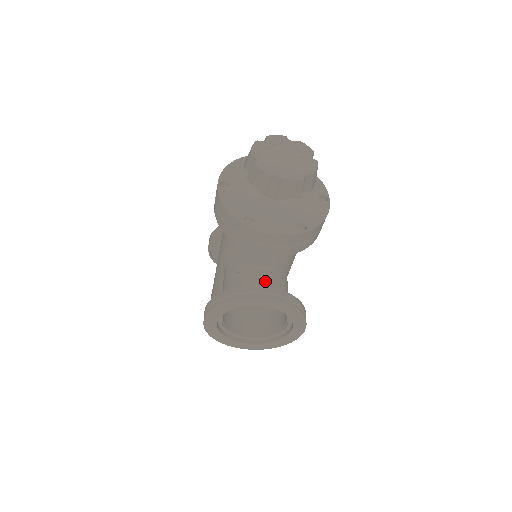
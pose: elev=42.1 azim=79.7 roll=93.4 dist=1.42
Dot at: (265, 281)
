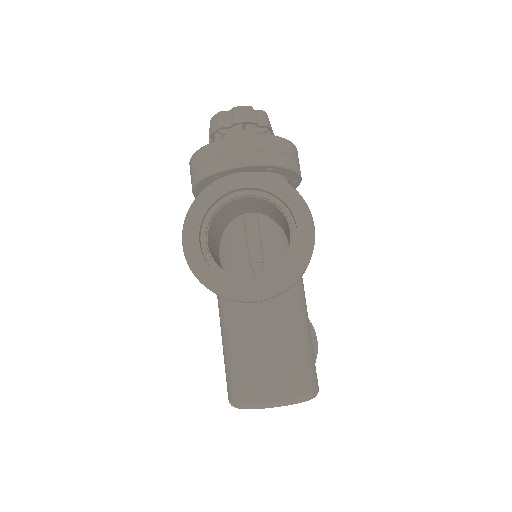
Dot at: (250, 204)
